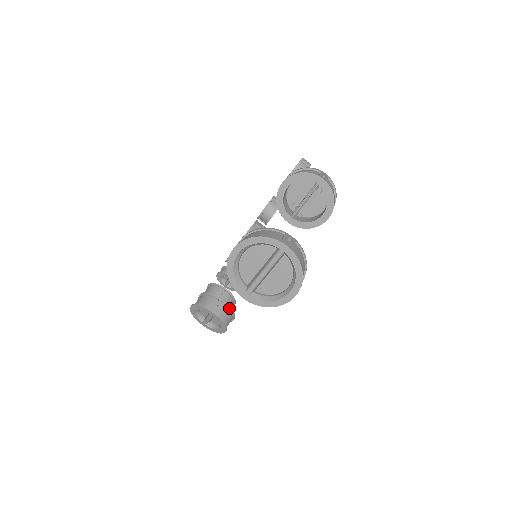
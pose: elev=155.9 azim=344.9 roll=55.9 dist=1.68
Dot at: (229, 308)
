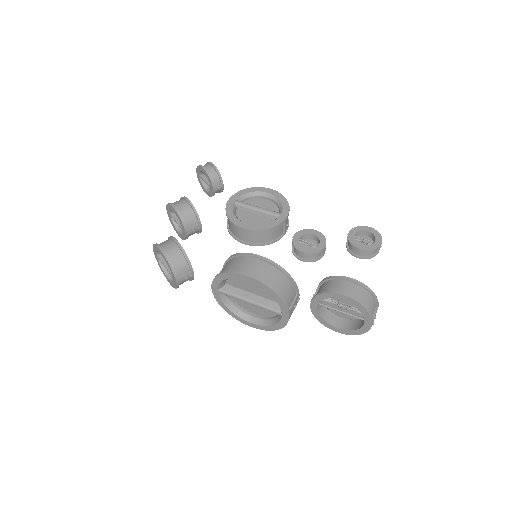
Dot at: occluded
